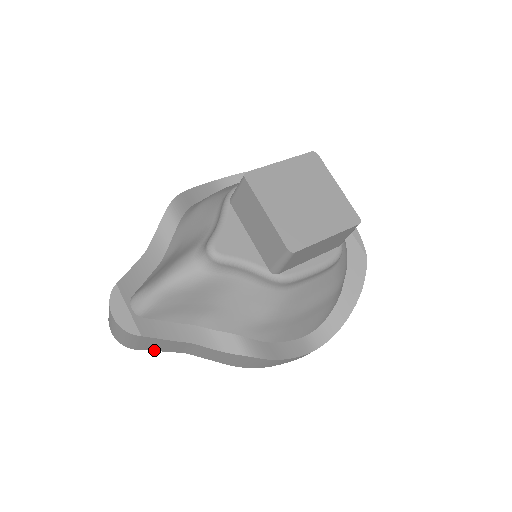
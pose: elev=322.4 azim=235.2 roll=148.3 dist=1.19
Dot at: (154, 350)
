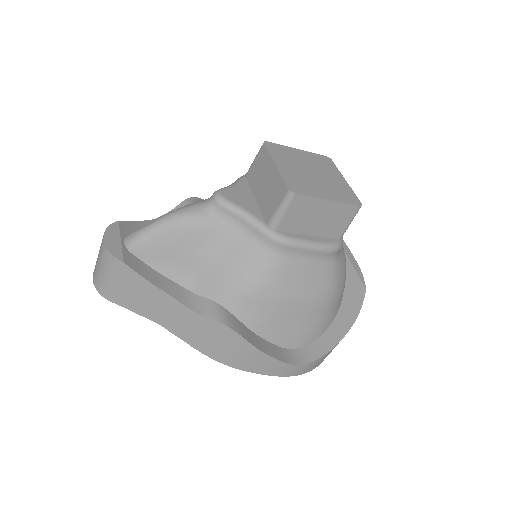
Dot at: (128, 308)
